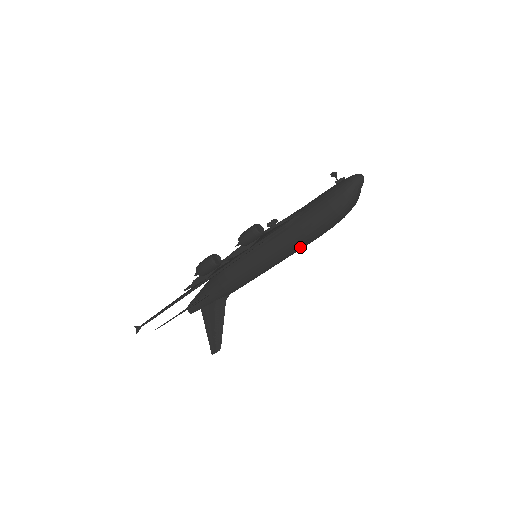
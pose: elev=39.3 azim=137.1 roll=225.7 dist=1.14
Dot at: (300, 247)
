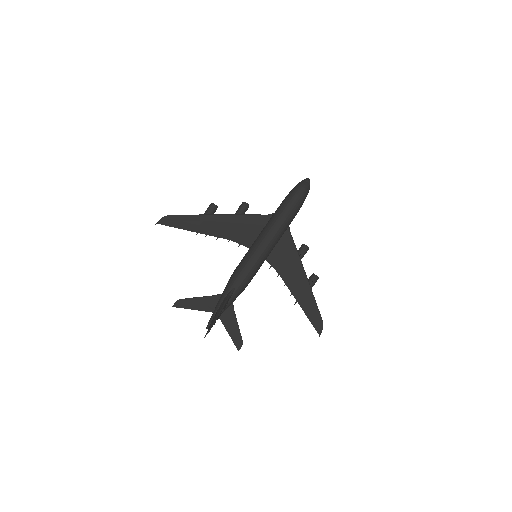
Dot at: (275, 223)
